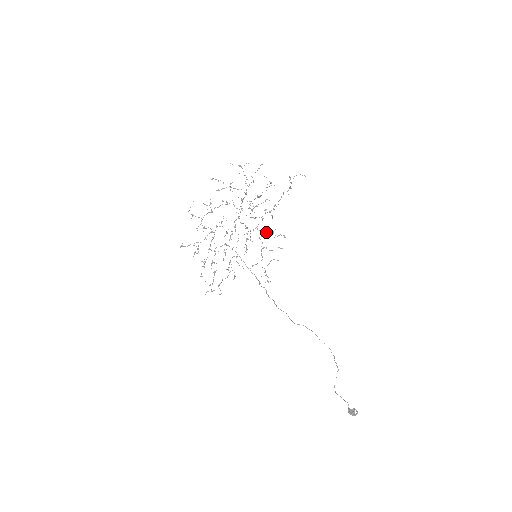
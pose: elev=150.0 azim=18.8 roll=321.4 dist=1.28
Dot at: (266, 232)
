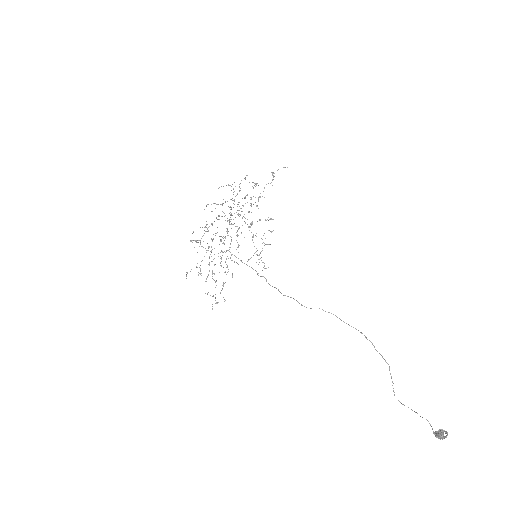
Dot at: occluded
